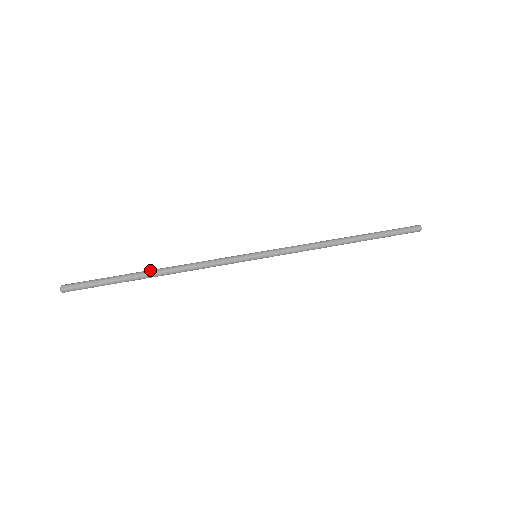
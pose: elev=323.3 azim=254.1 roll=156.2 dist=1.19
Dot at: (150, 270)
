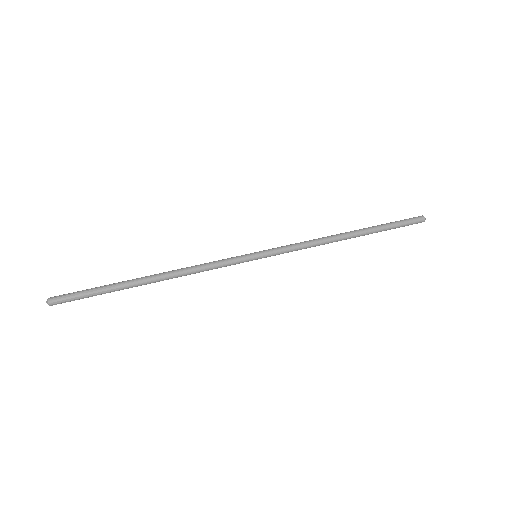
Dot at: occluded
